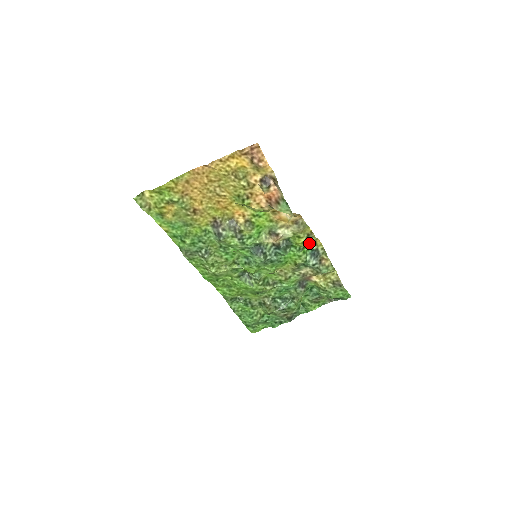
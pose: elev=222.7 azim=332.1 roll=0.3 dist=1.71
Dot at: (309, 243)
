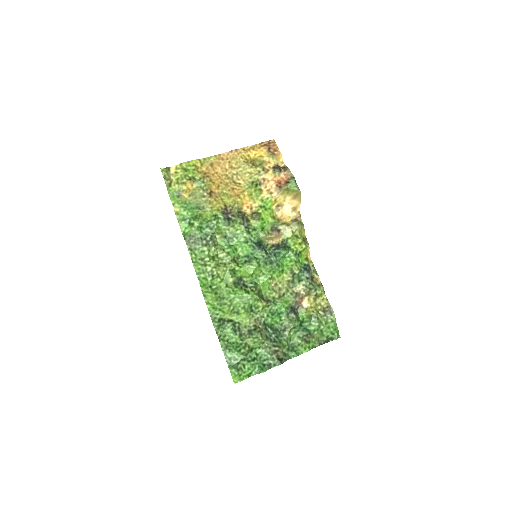
Dot at: (303, 251)
